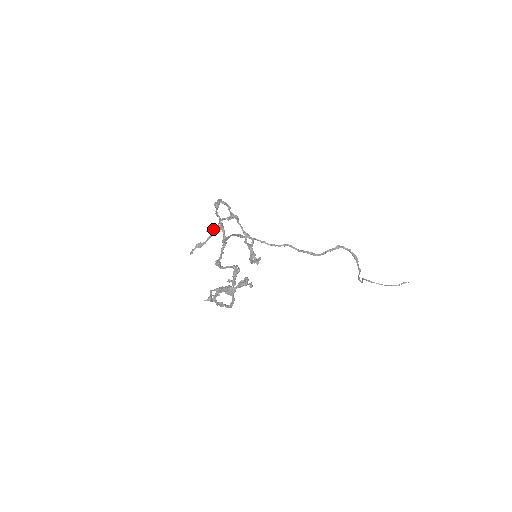
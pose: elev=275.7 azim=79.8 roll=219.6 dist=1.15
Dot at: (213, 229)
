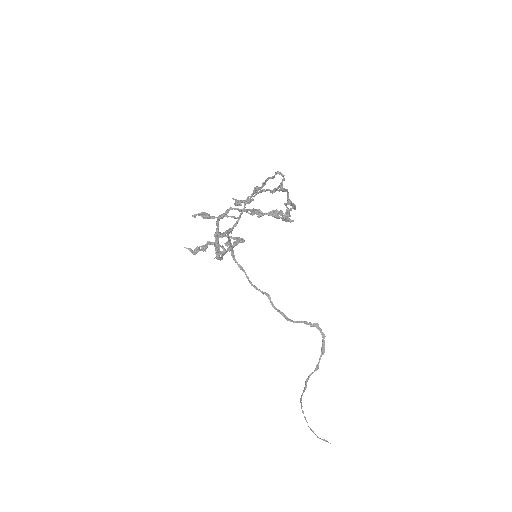
Dot at: (241, 201)
